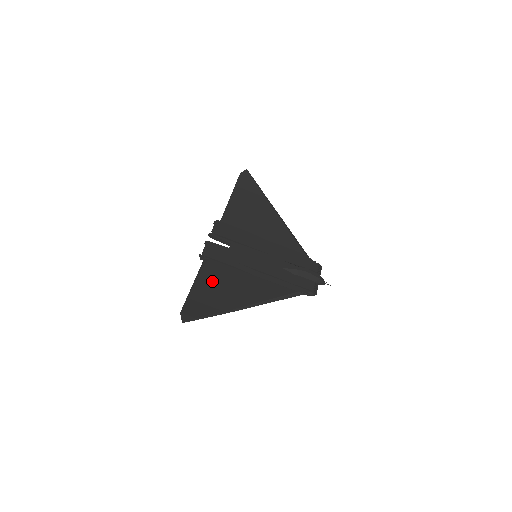
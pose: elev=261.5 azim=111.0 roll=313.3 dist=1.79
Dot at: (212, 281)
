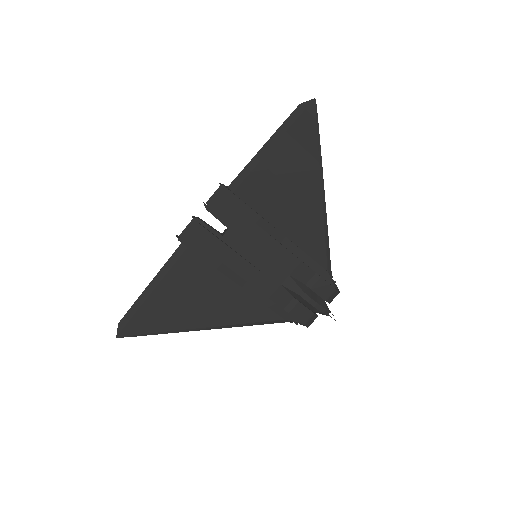
Dot at: (177, 284)
